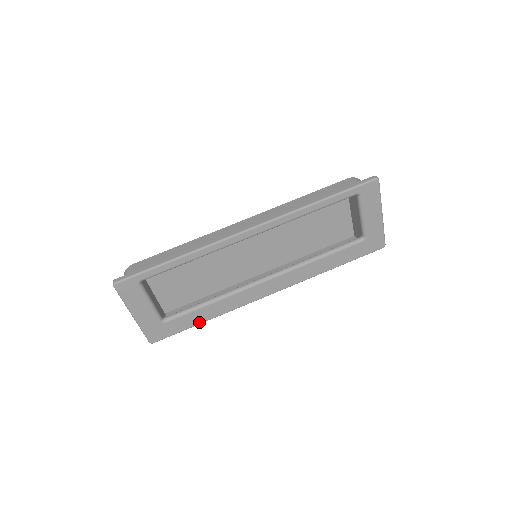
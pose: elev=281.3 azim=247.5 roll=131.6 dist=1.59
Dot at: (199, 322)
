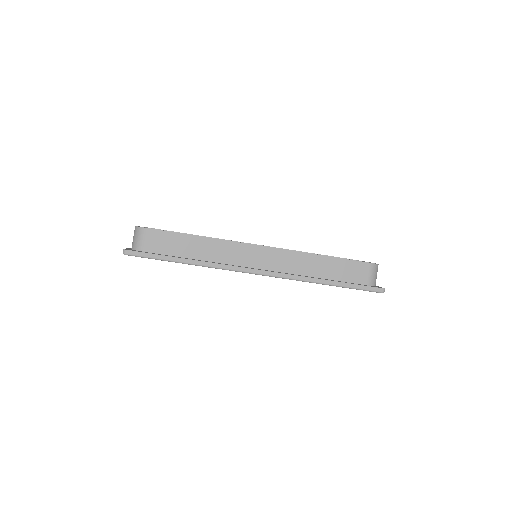
Dot at: occluded
